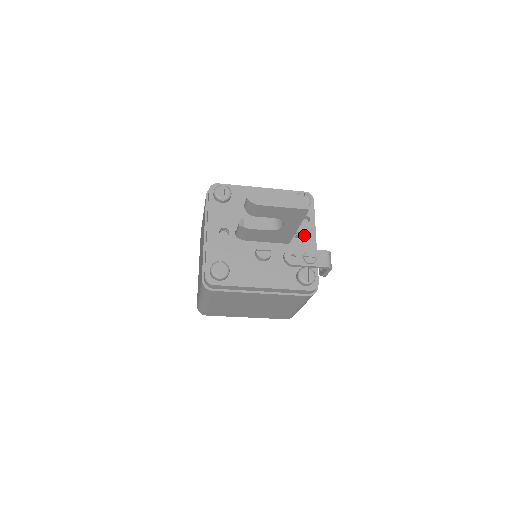
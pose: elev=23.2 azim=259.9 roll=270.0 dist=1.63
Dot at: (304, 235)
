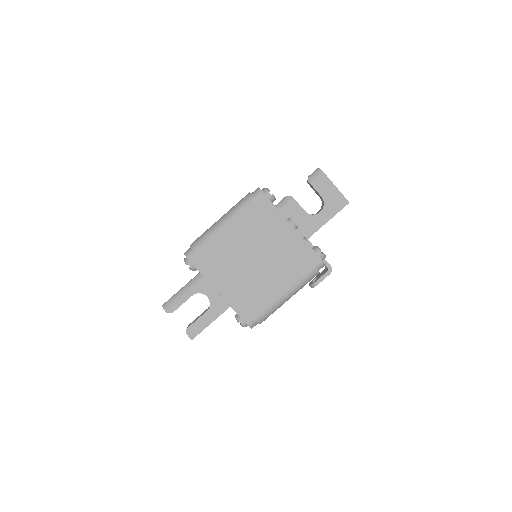
Dot at: occluded
